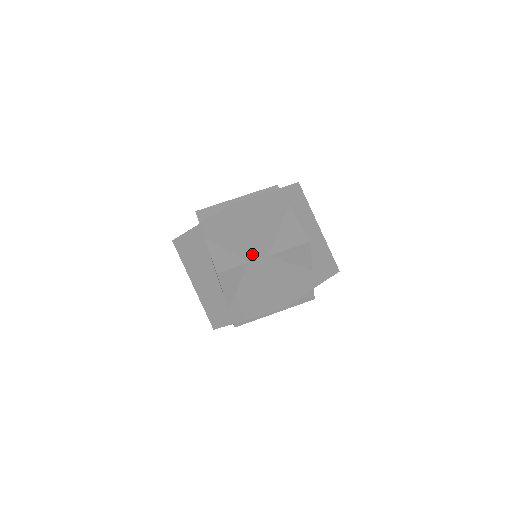
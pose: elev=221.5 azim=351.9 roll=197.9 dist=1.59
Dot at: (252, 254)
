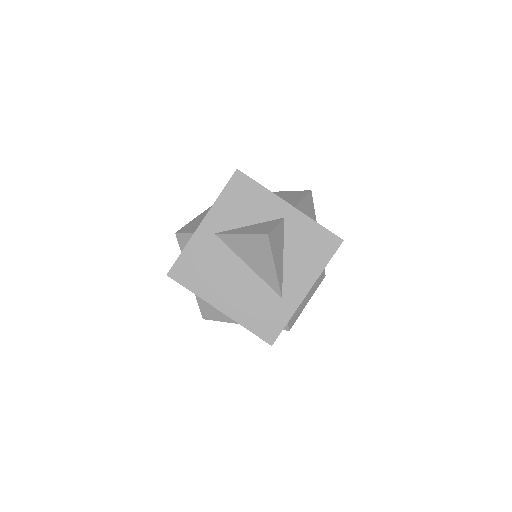
Dot at: (284, 205)
